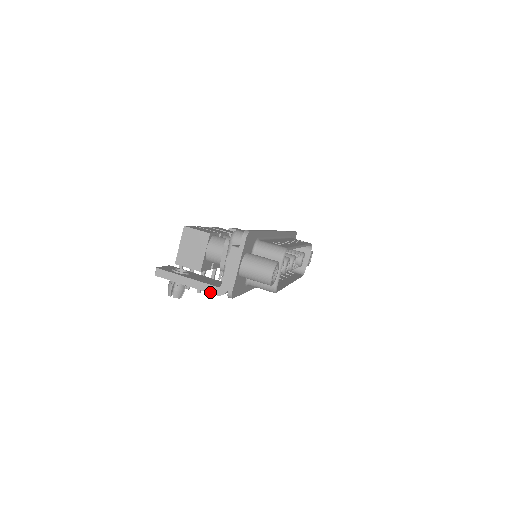
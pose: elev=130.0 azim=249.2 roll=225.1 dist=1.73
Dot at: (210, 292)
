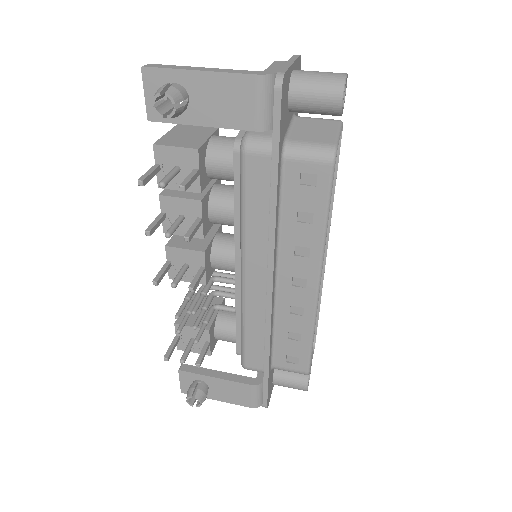
Dot at: (244, 73)
